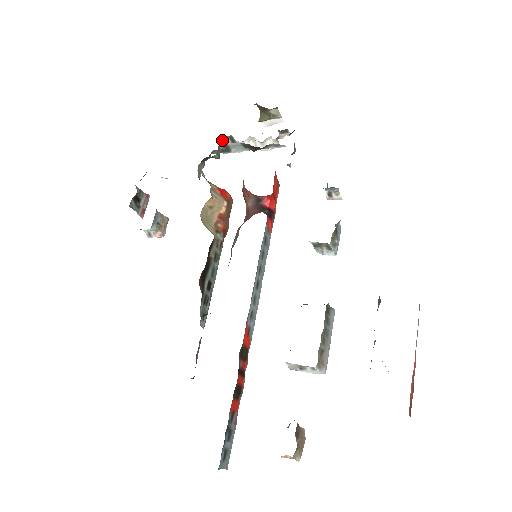
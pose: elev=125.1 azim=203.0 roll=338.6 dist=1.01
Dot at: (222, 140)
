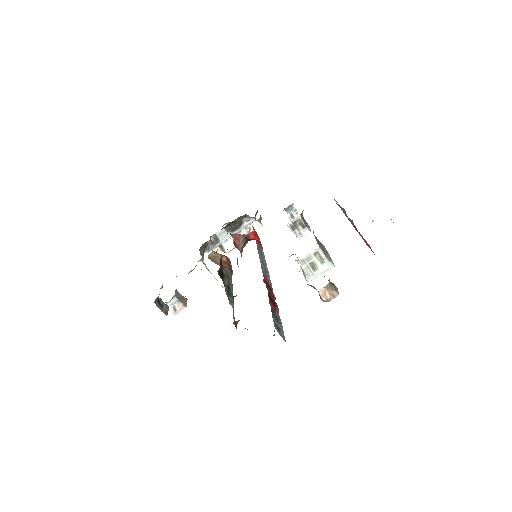
Dot at: (213, 250)
